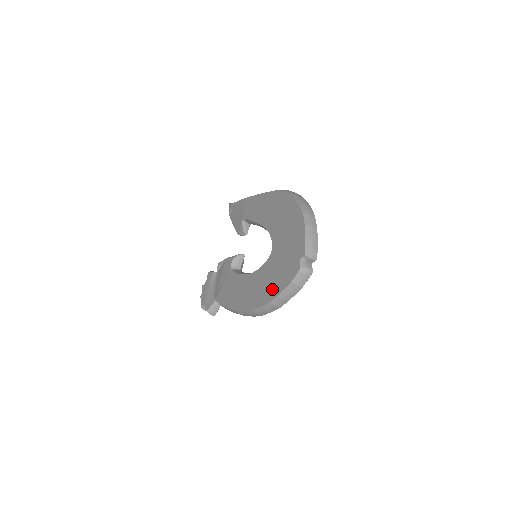
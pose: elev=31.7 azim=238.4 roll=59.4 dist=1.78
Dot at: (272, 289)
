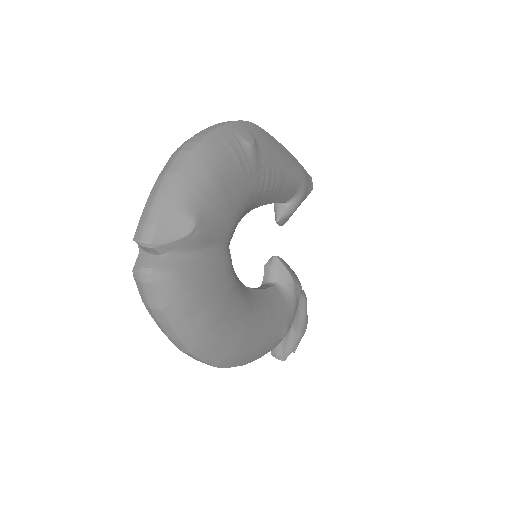
Dot at: occluded
